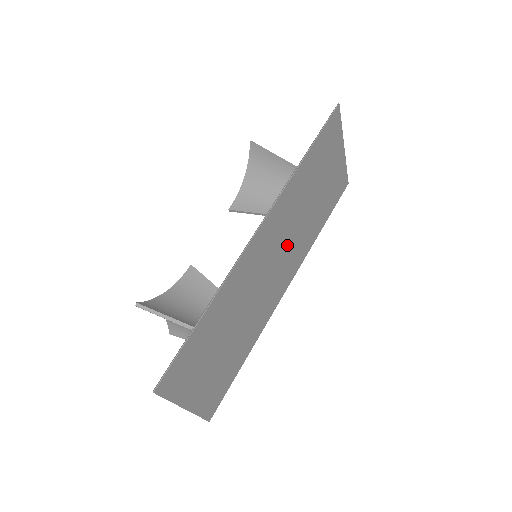
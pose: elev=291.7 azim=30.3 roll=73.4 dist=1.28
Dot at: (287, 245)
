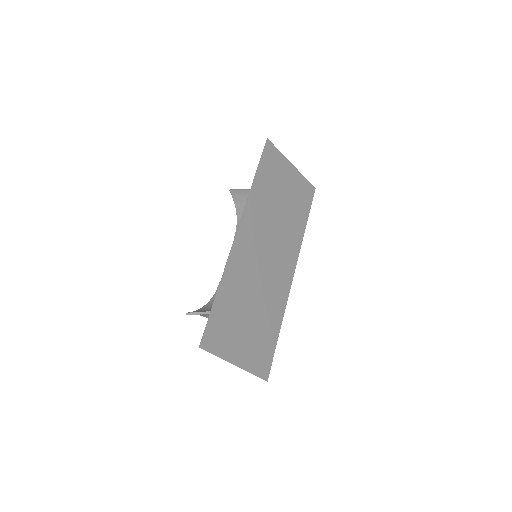
Dot at: (274, 240)
